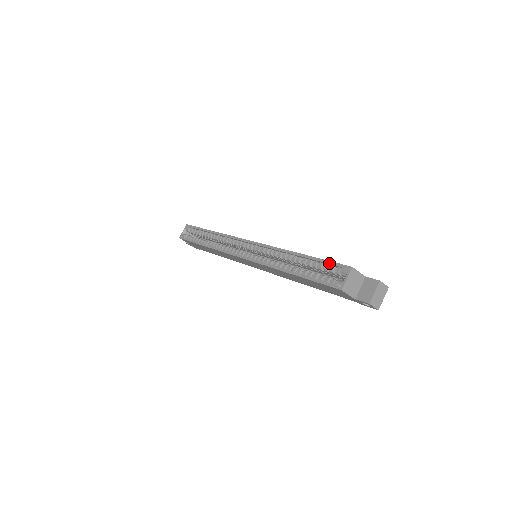
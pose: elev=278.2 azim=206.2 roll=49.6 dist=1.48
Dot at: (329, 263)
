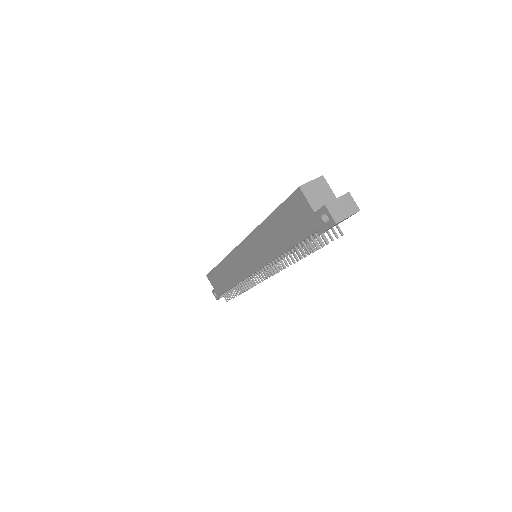
Dot at: occluded
